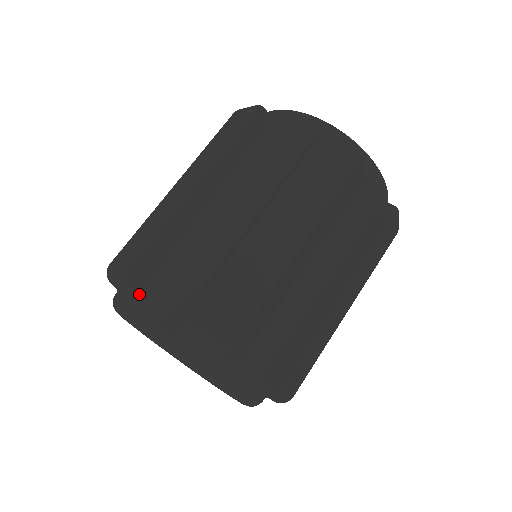
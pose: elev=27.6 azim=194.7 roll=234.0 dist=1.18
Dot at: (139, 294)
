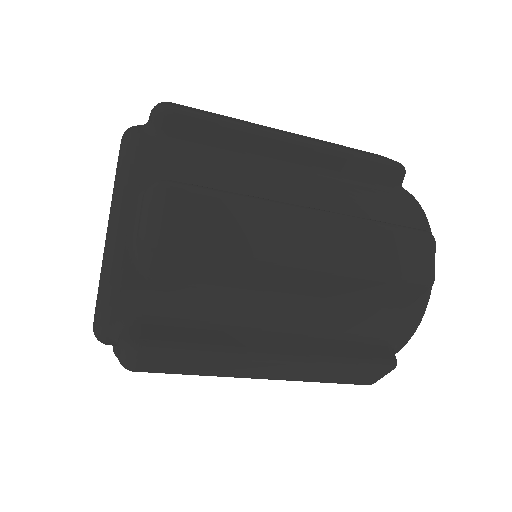
Dot at: (158, 137)
